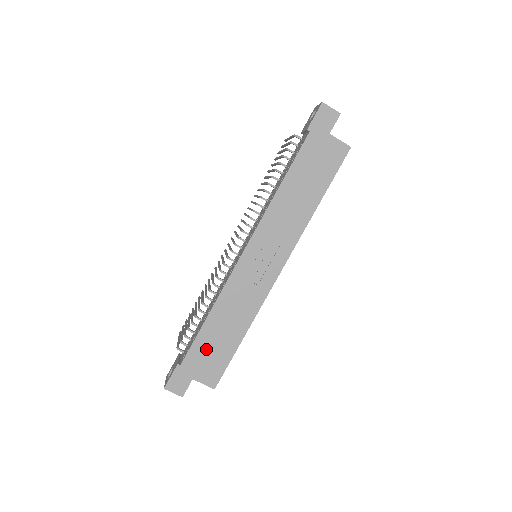
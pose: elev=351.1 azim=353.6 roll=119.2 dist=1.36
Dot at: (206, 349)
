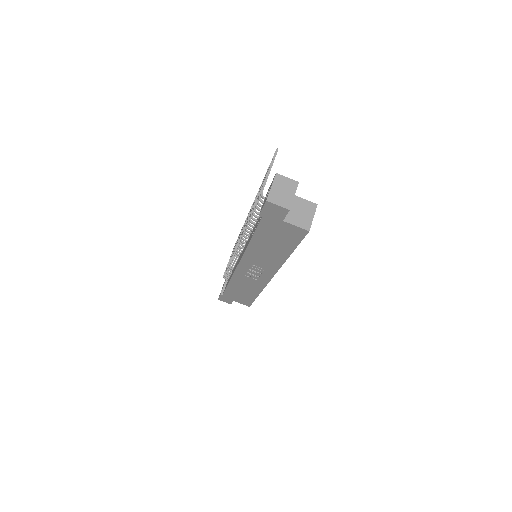
Dot at: (235, 294)
